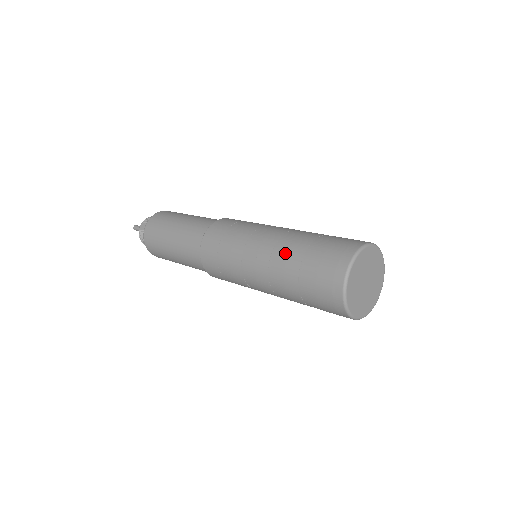
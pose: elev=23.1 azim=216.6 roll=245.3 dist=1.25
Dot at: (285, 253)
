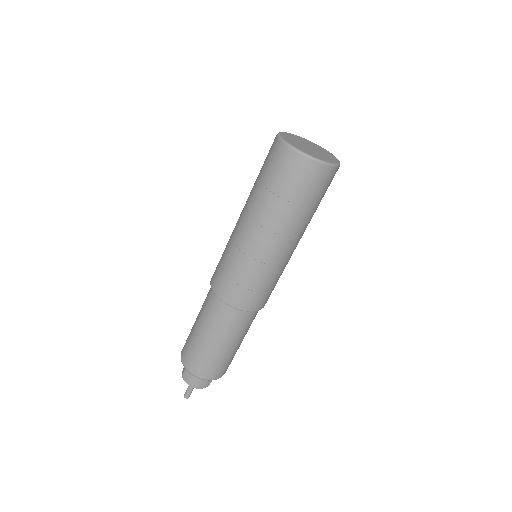
Dot at: occluded
